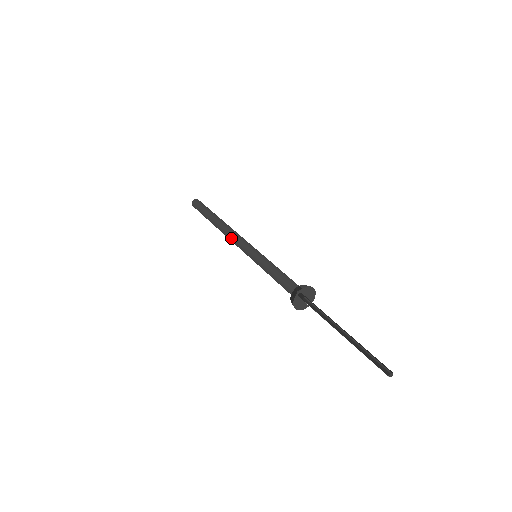
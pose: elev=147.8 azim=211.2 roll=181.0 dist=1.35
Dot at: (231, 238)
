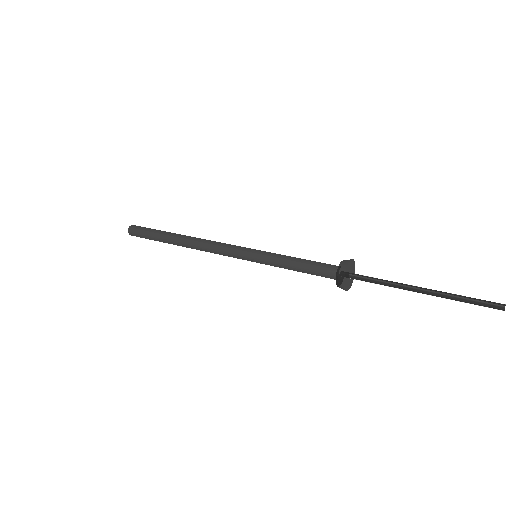
Dot at: (211, 251)
